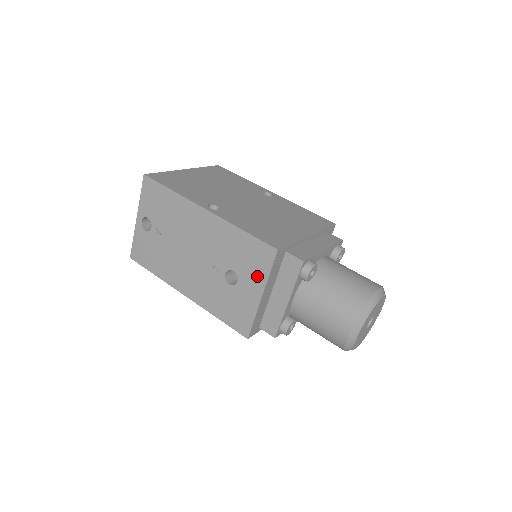
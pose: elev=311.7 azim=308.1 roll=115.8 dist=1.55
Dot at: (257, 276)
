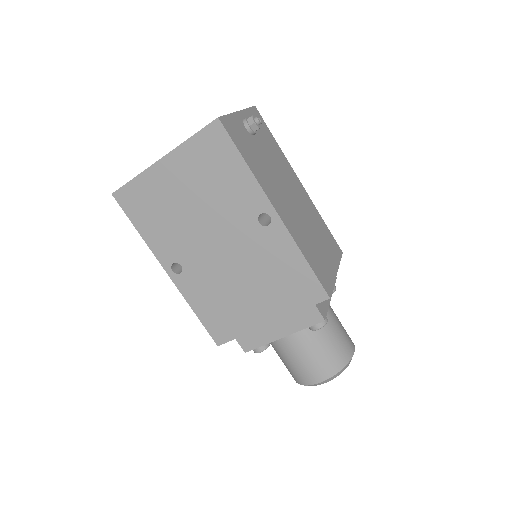
Dot at: occluded
